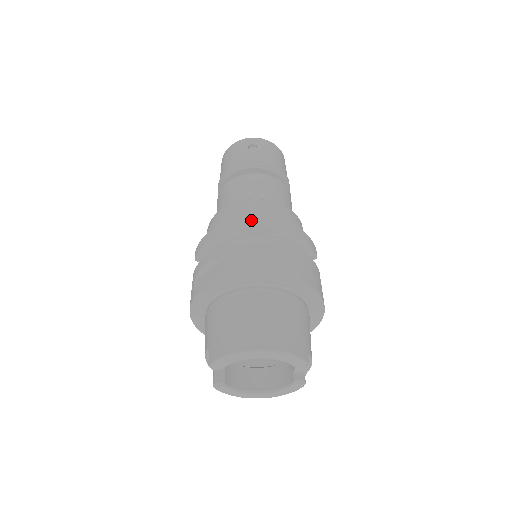
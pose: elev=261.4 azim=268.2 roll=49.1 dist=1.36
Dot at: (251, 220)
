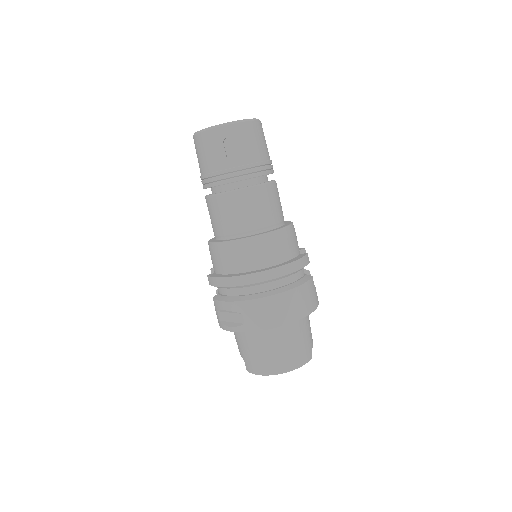
Dot at: (254, 276)
